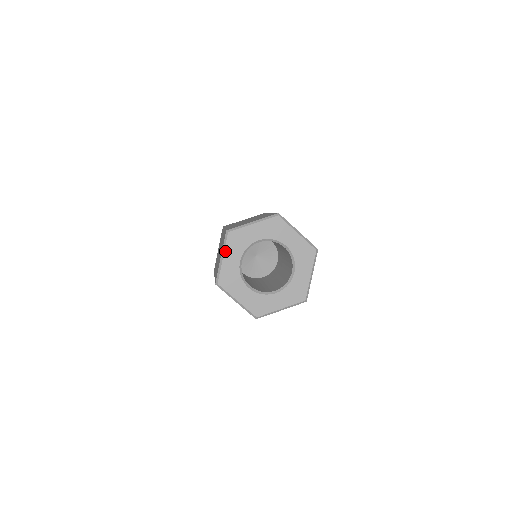
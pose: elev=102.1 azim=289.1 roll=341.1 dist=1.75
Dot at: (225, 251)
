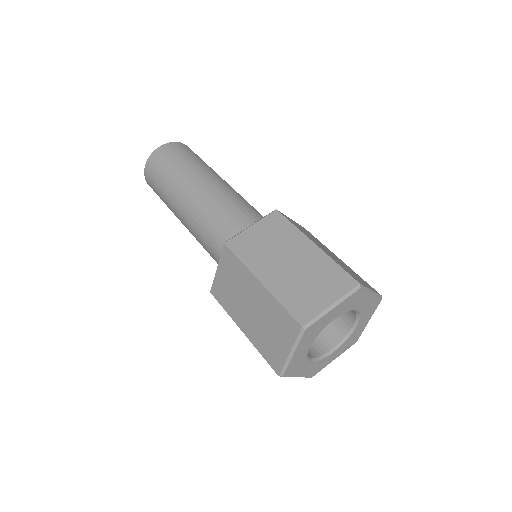
Dot at: (297, 347)
